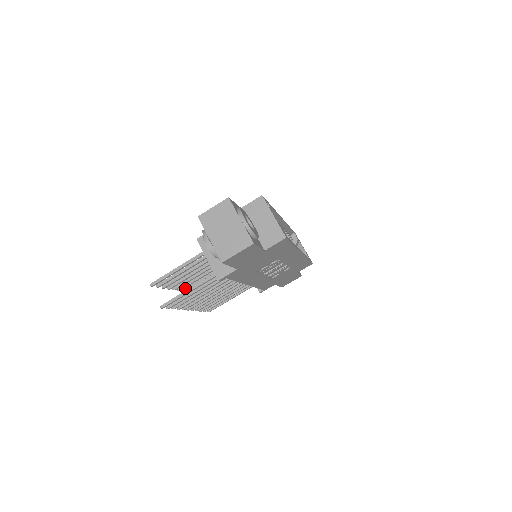
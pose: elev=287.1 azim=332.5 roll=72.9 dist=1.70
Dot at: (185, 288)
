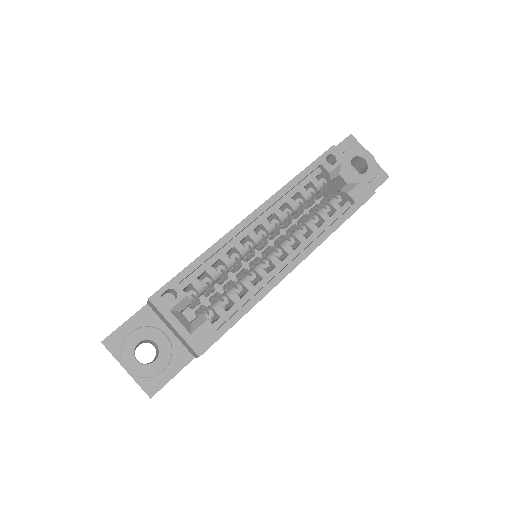
Dot at: occluded
